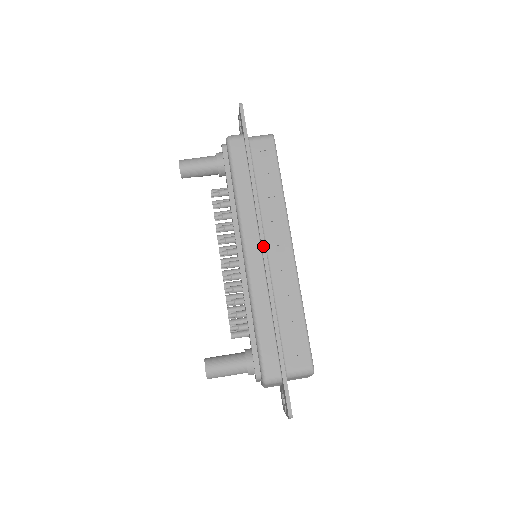
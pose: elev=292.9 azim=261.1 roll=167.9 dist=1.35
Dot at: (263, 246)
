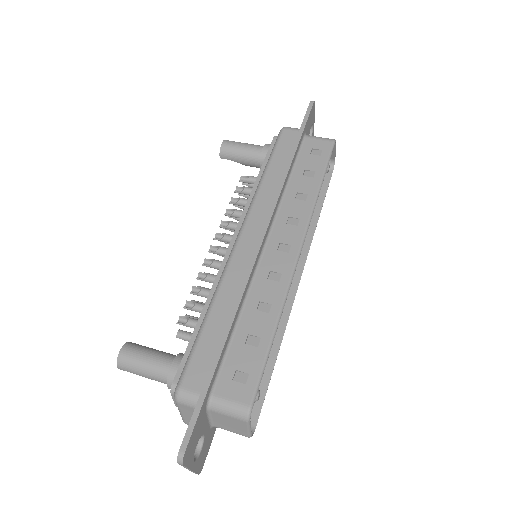
Dot at: (262, 233)
